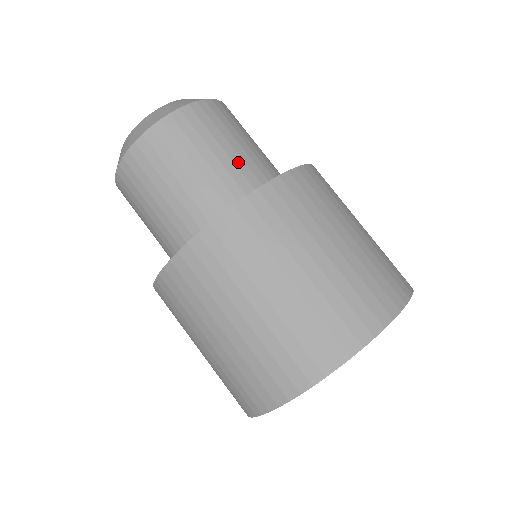
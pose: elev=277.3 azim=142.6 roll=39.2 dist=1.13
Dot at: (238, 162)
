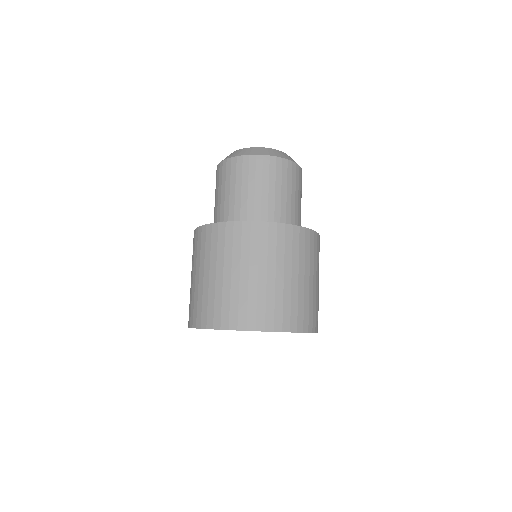
Dot at: (271, 202)
